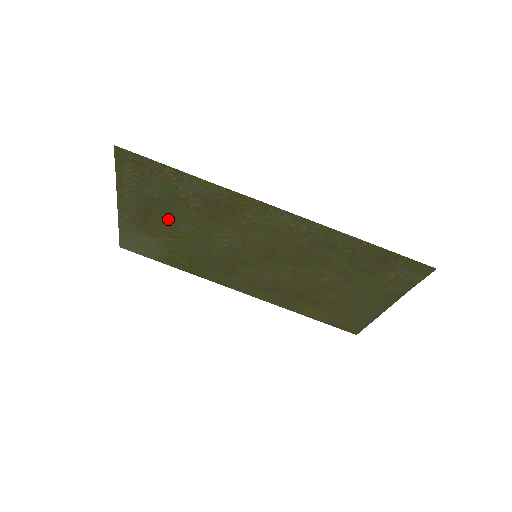
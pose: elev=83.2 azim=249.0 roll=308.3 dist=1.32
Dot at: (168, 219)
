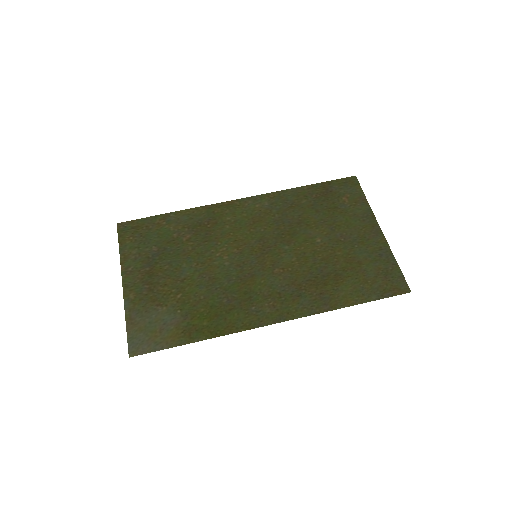
Dot at: (171, 270)
